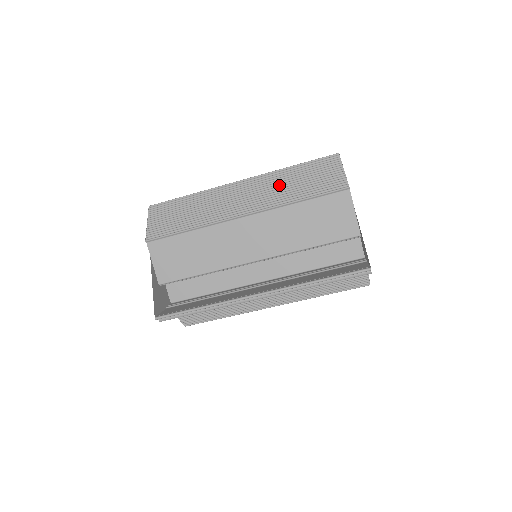
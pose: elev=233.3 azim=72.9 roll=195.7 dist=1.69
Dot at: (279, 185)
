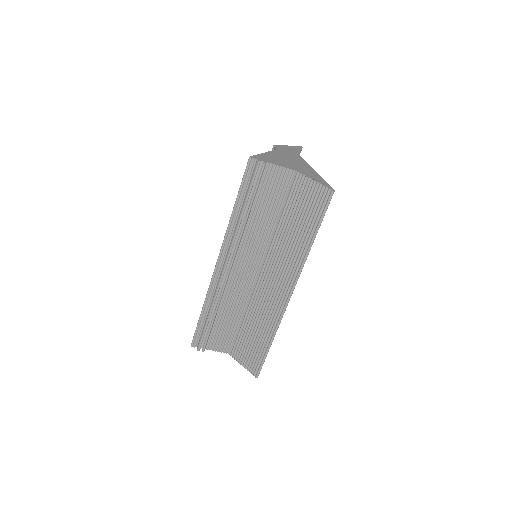
Dot at: occluded
